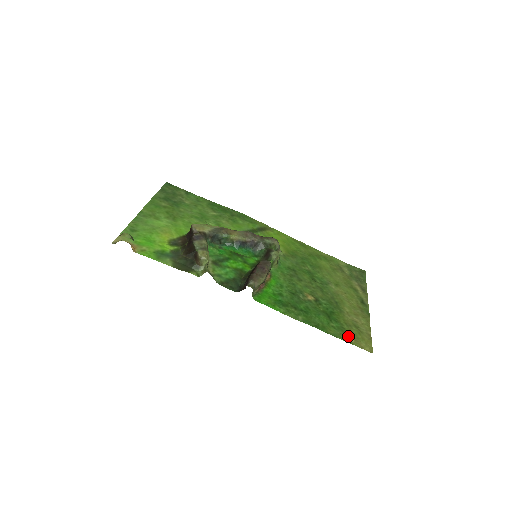
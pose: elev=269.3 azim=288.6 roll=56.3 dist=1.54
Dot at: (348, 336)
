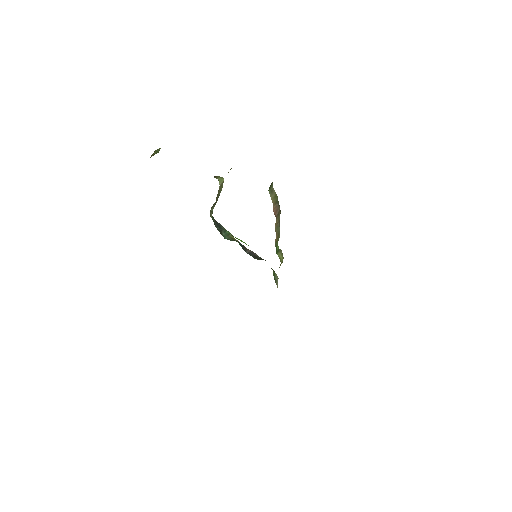
Dot at: occluded
